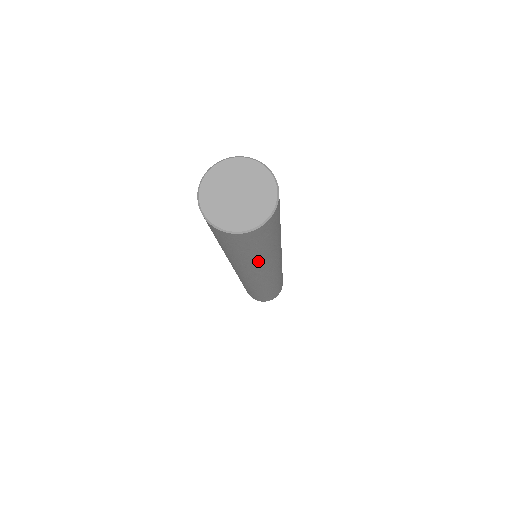
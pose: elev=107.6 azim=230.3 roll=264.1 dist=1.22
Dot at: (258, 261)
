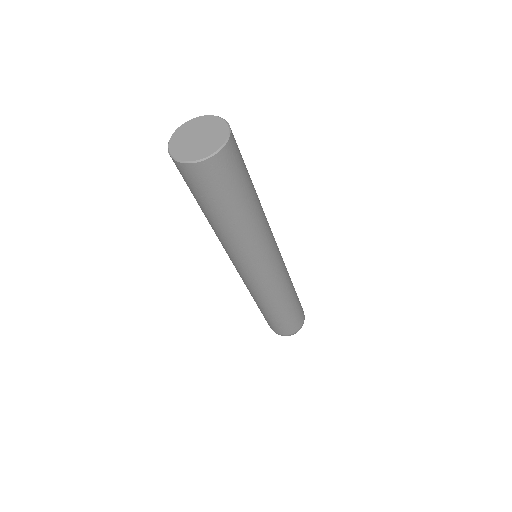
Dot at: (228, 229)
